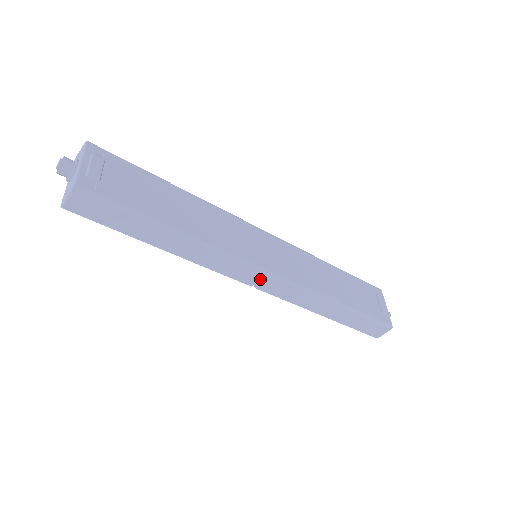
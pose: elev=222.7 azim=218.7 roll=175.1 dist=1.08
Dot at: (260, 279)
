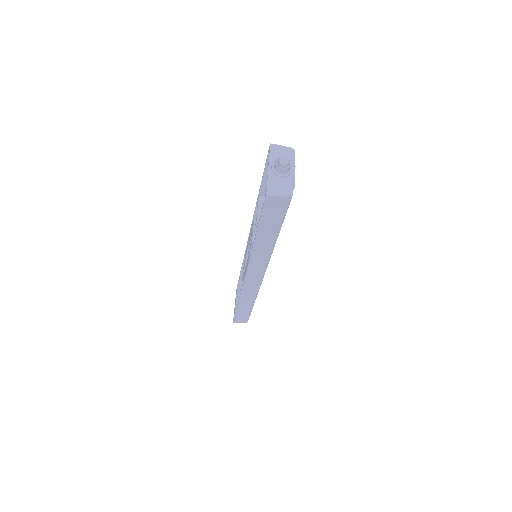
Dot at: (255, 277)
